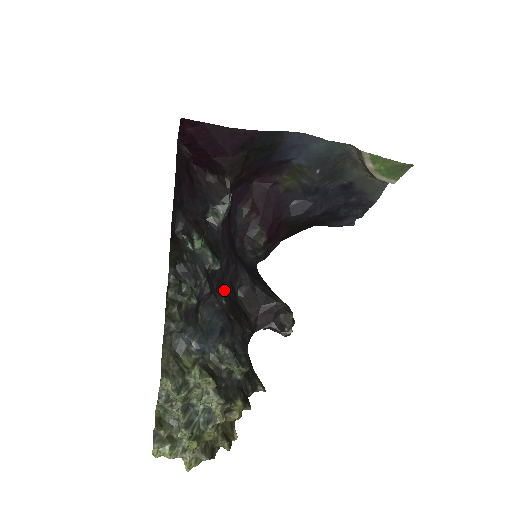
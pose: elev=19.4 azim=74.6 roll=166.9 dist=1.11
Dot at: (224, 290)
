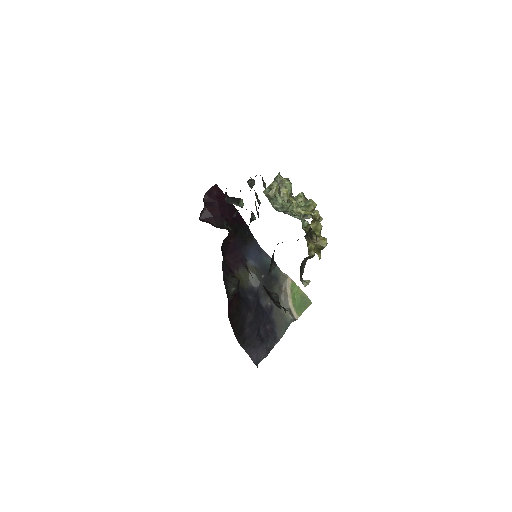
Dot at: occluded
